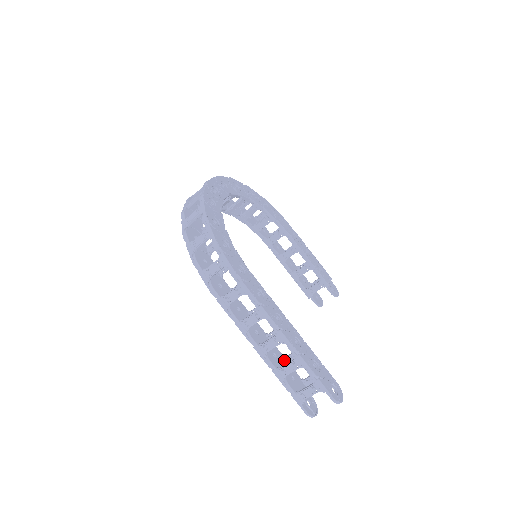
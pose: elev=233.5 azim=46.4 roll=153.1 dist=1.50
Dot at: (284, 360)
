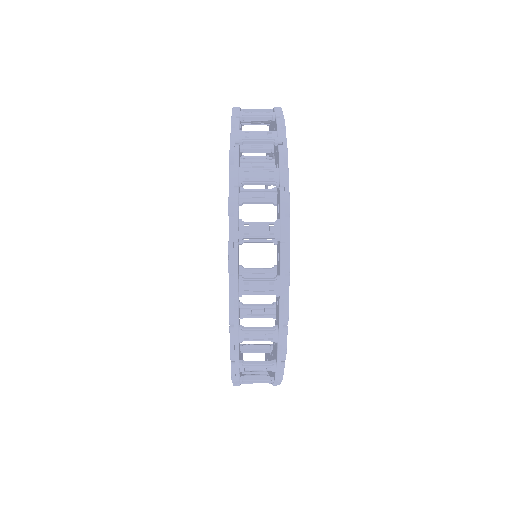
Dot at: occluded
